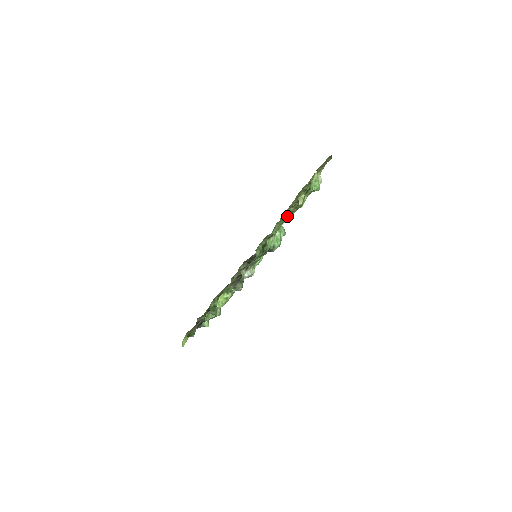
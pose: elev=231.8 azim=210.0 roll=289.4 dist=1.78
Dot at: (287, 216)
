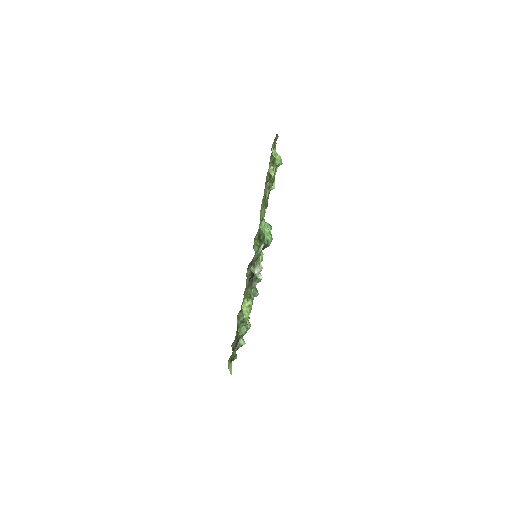
Dot at: (266, 193)
